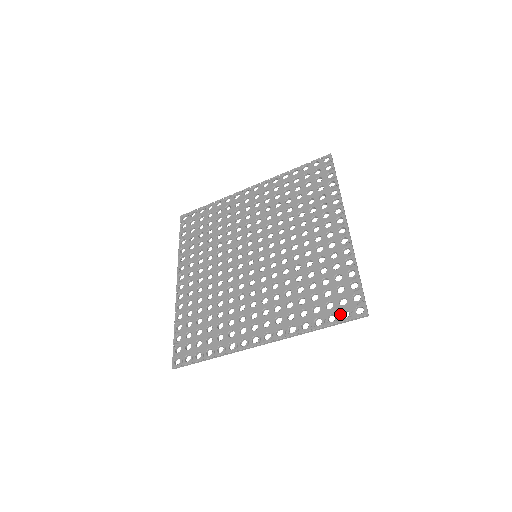
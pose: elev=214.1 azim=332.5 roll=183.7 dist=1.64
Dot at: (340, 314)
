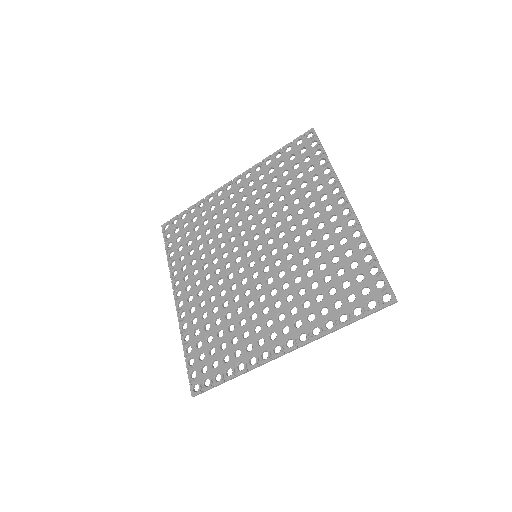
Dot at: (365, 305)
